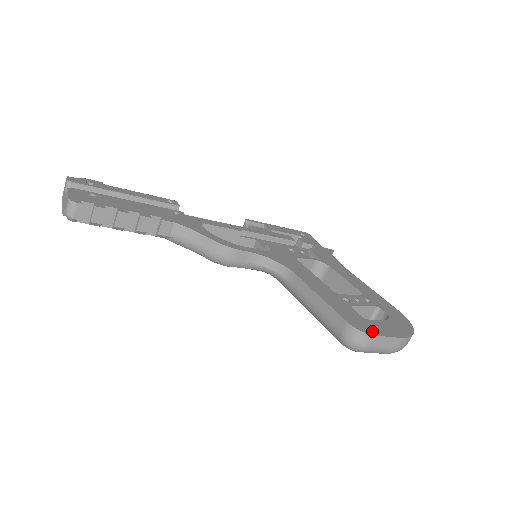
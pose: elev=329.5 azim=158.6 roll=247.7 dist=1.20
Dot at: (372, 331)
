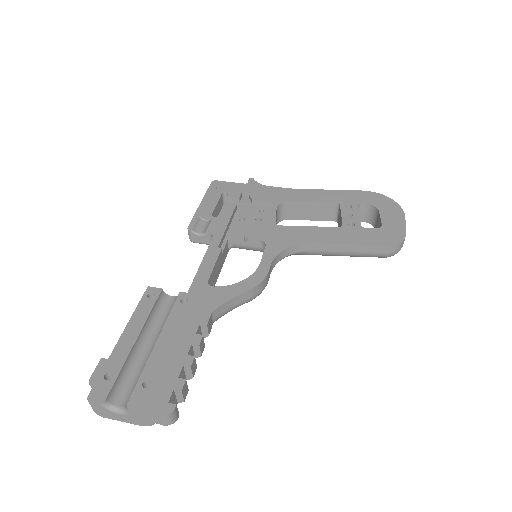
Dot at: (400, 234)
